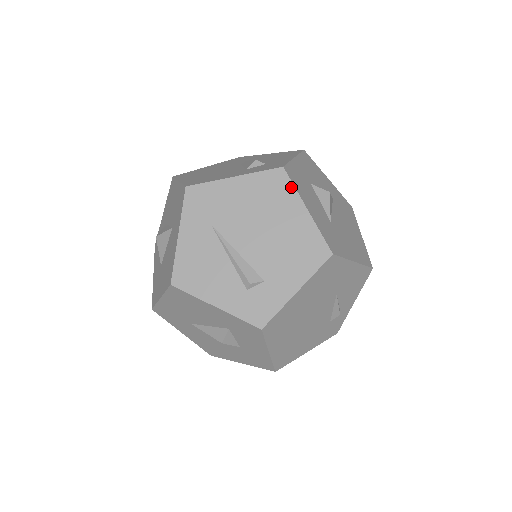
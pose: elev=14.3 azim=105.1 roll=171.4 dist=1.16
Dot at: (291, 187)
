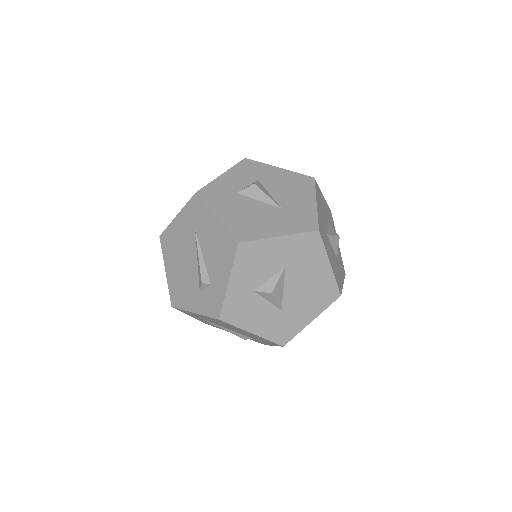
Dot at: (233, 326)
